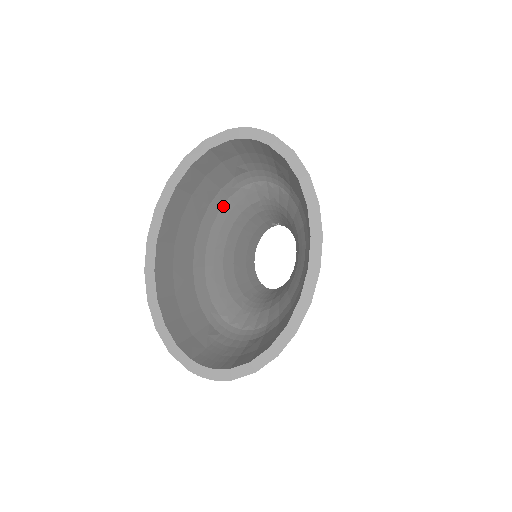
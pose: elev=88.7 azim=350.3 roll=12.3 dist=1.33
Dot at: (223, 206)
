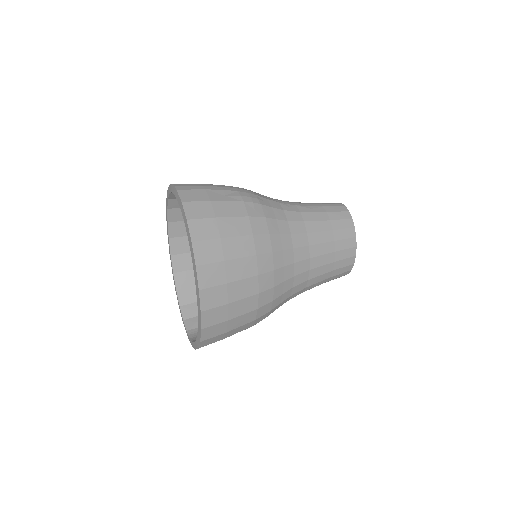
Dot at: occluded
